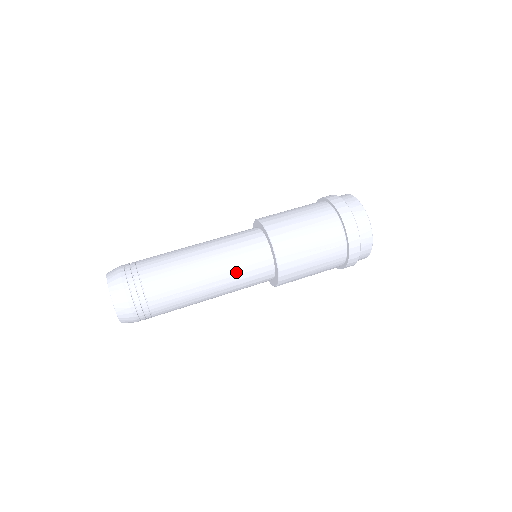
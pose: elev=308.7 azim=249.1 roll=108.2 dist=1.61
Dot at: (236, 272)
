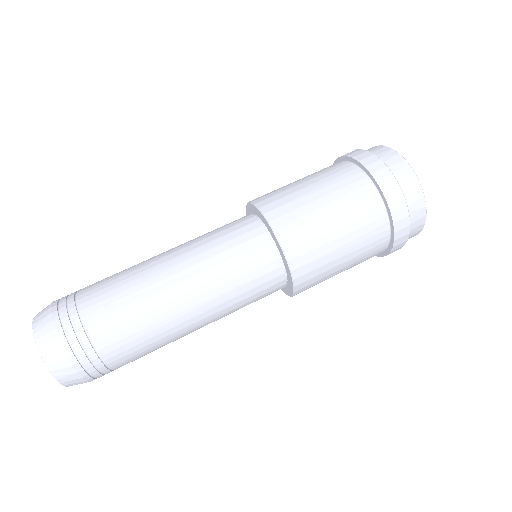
Dot at: (236, 309)
